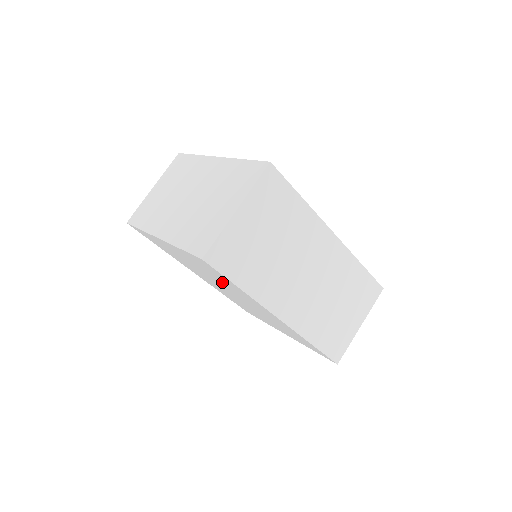
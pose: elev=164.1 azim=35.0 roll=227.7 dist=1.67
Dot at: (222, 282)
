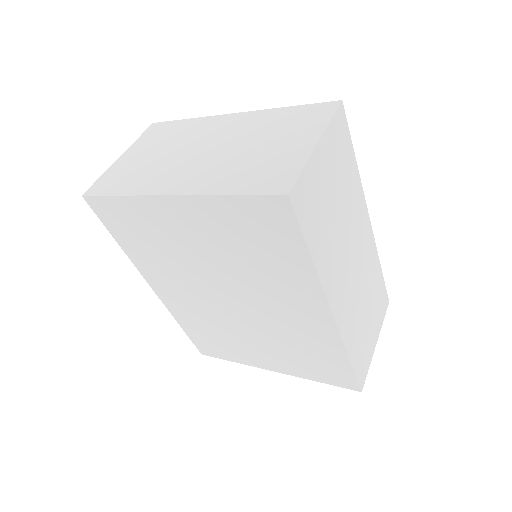
Dot at: (251, 267)
